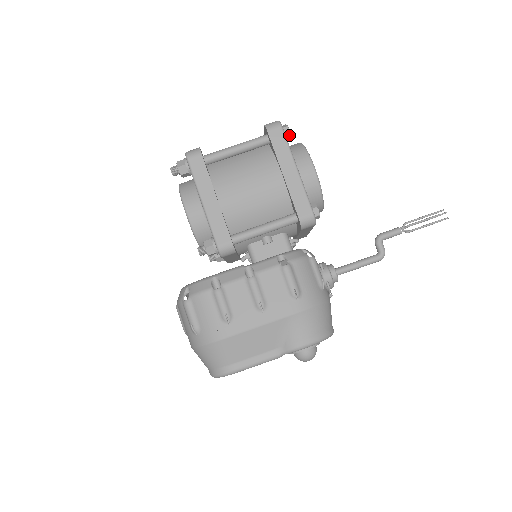
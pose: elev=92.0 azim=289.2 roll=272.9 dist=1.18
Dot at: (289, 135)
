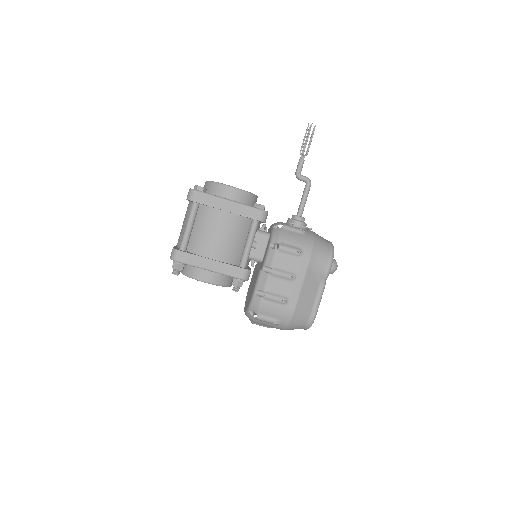
Dot at: (204, 189)
